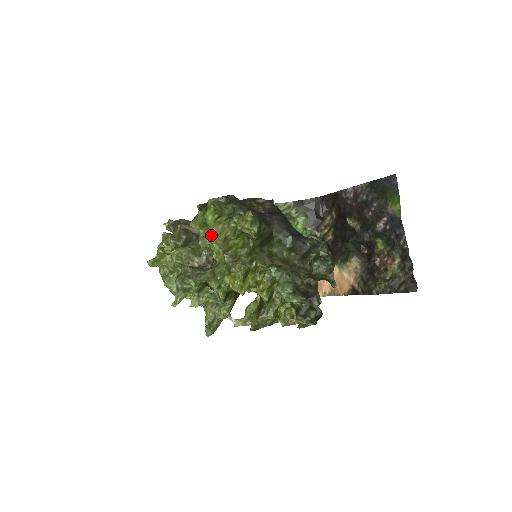
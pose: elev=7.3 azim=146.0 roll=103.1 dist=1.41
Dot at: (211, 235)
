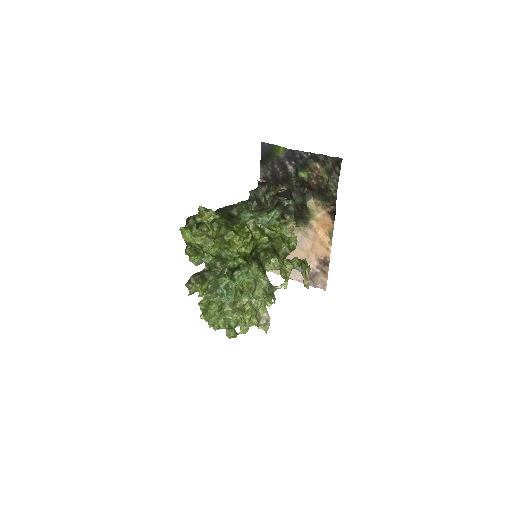
Dot at: (203, 248)
